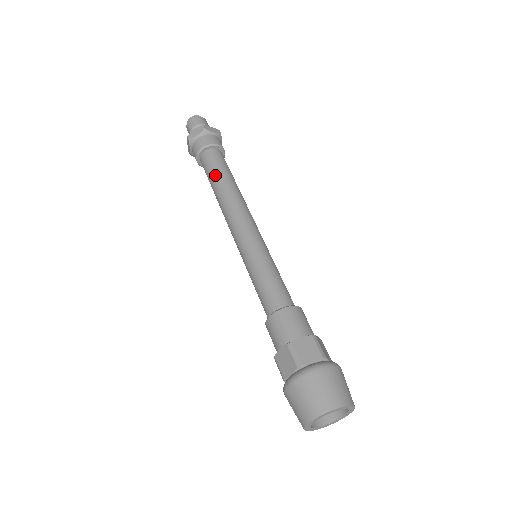
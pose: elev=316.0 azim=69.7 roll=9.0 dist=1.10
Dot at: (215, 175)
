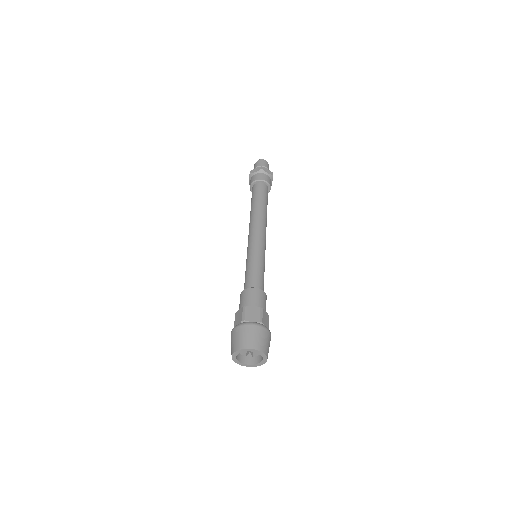
Dot at: (255, 200)
